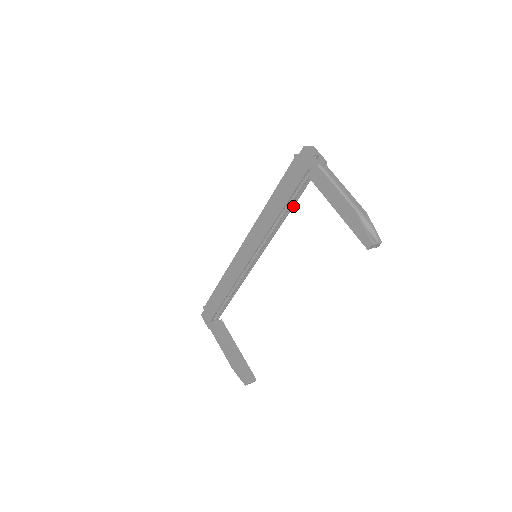
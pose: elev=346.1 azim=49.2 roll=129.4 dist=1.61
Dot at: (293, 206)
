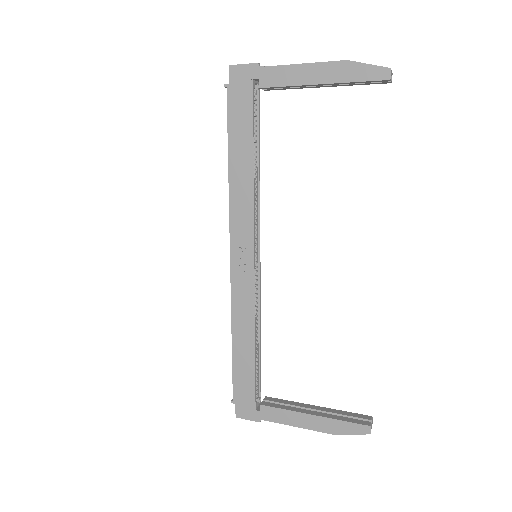
Dot at: (259, 153)
